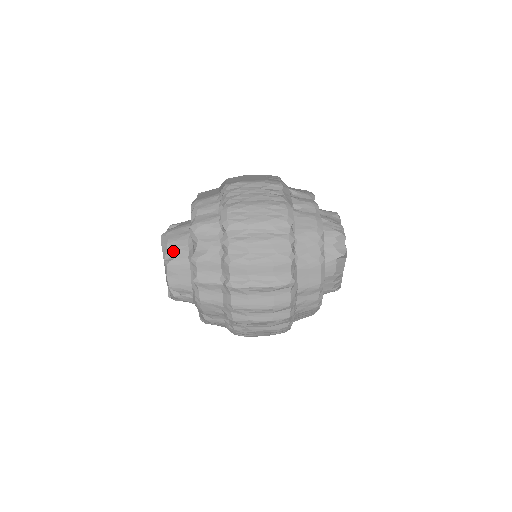
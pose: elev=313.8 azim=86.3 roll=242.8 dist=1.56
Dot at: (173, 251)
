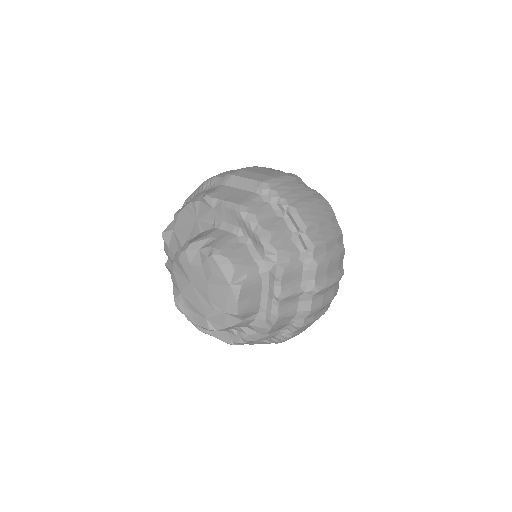
Dot at: (242, 271)
